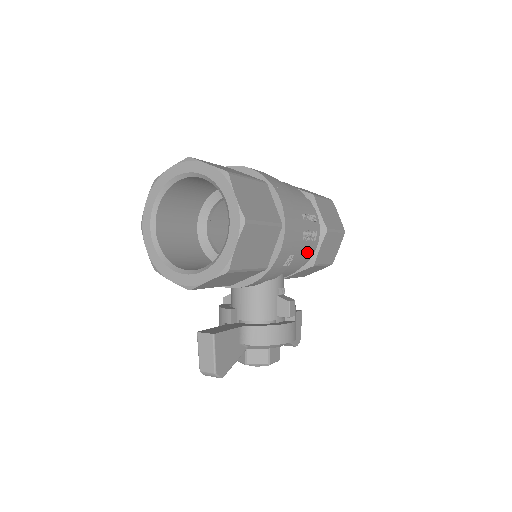
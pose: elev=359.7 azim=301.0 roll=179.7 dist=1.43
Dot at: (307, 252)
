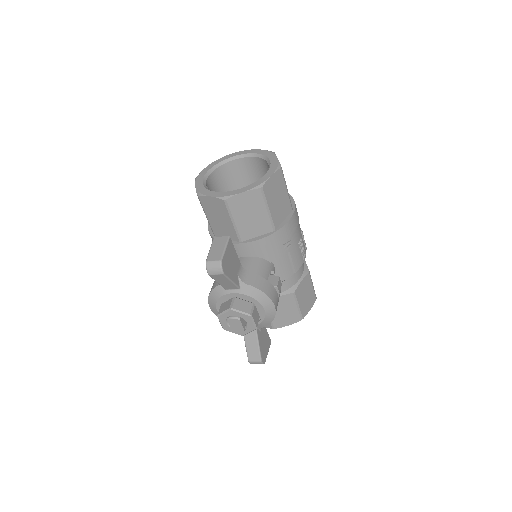
Dot at: (297, 261)
